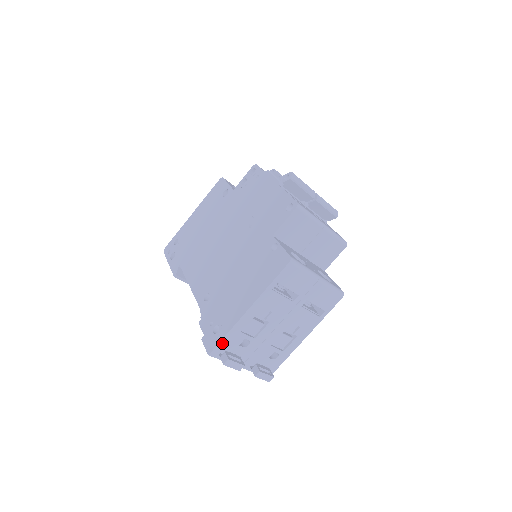
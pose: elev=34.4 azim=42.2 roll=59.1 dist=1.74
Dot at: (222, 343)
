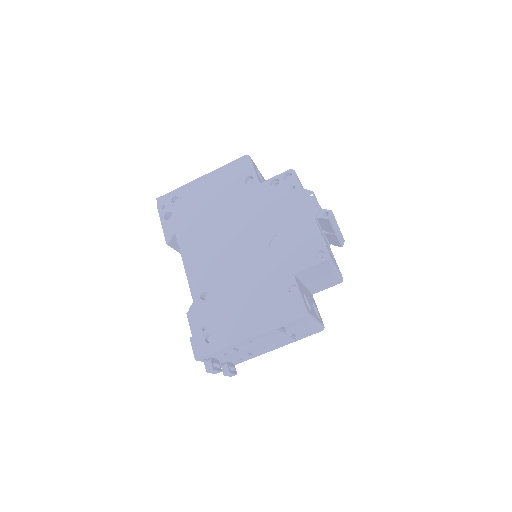
Dot at: (212, 354)
